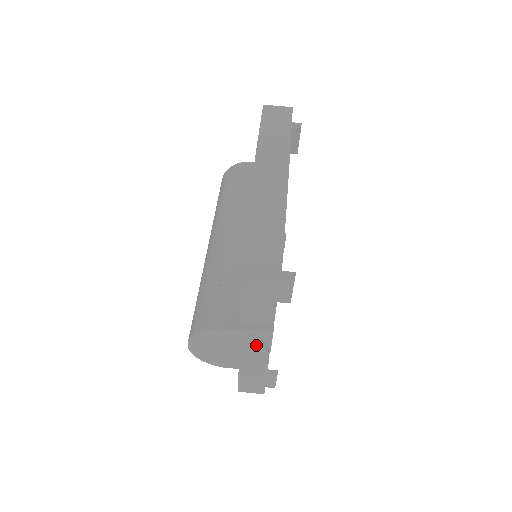
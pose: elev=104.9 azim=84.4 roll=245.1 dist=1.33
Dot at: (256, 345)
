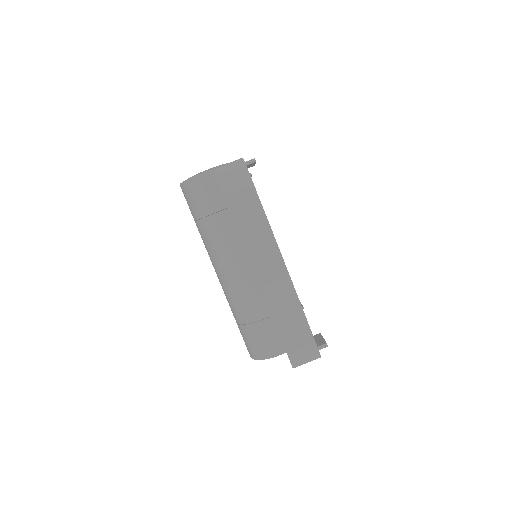
Dot at: occluded
